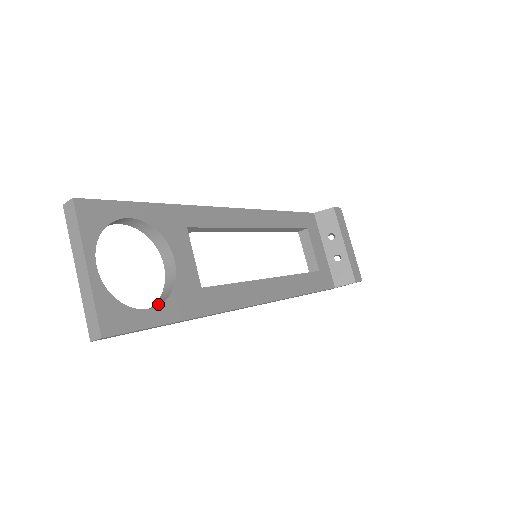
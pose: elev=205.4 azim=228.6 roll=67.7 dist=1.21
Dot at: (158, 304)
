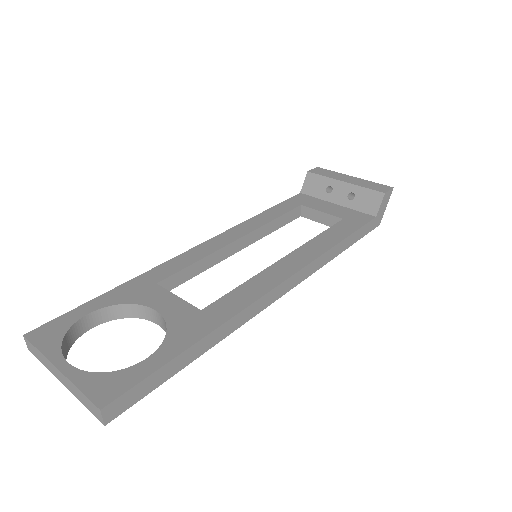
Dot at: (160, 351)
